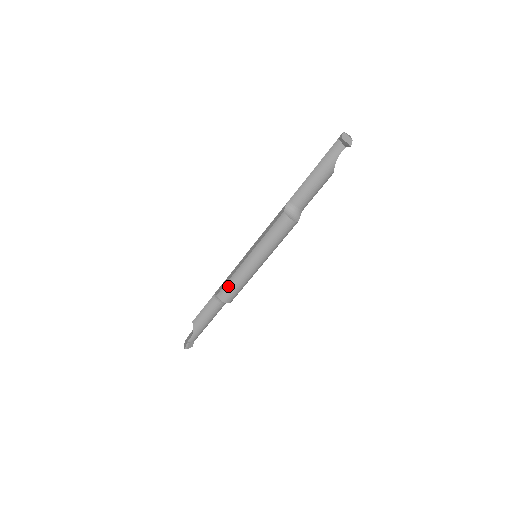
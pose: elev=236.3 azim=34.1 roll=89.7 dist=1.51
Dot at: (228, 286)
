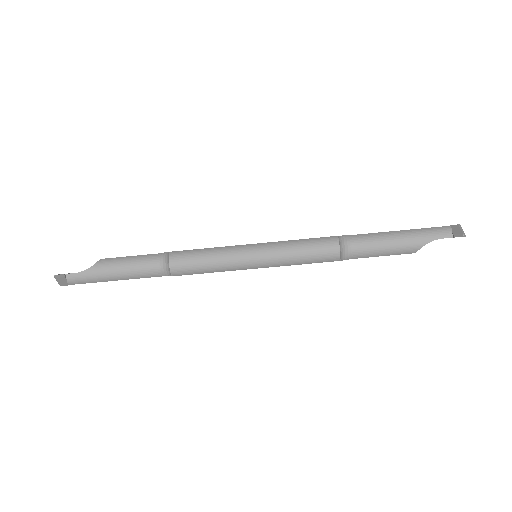
Dot at: (196, 252)
